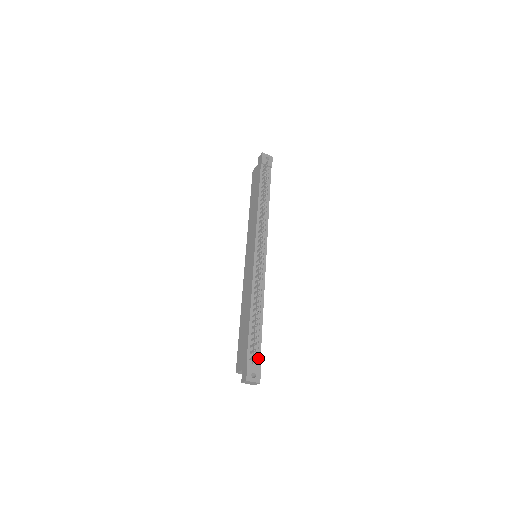
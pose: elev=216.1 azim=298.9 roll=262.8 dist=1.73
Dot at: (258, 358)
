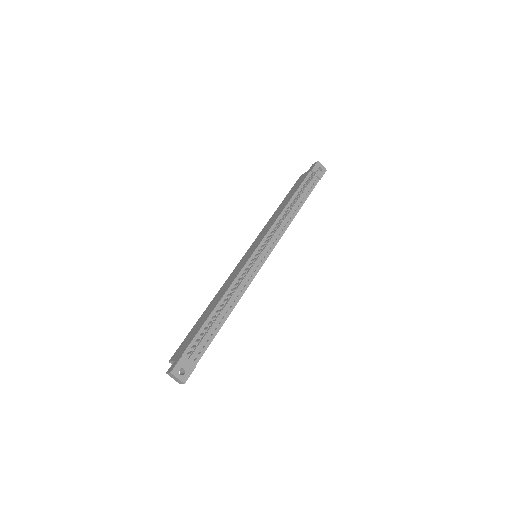
Dot at: (198, 357)
